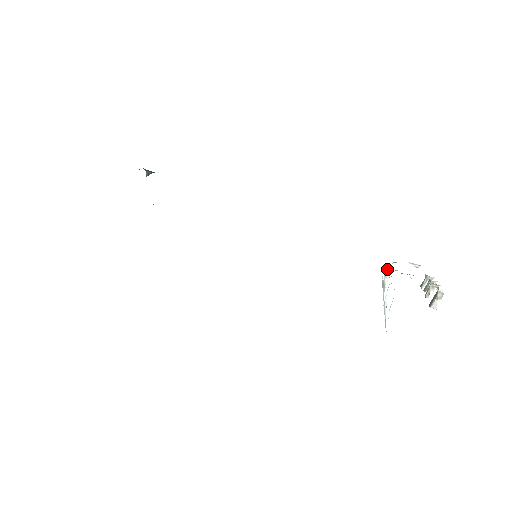
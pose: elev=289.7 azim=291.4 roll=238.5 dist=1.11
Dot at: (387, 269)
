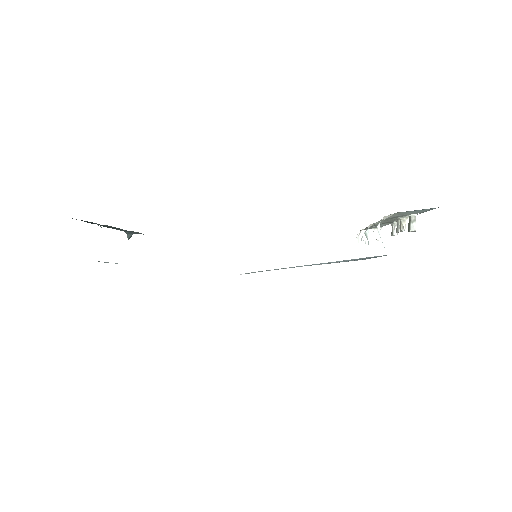
Dot at: (358, 238)
